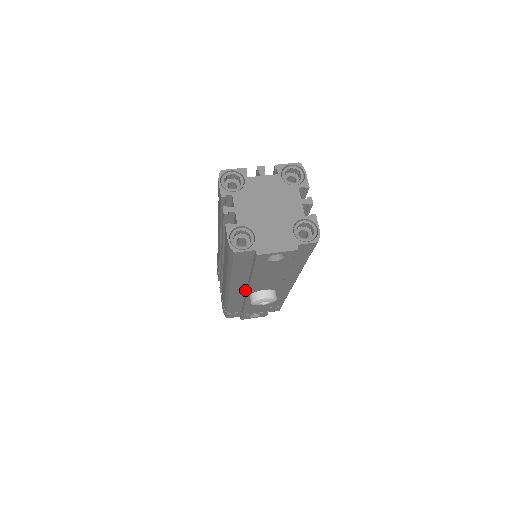
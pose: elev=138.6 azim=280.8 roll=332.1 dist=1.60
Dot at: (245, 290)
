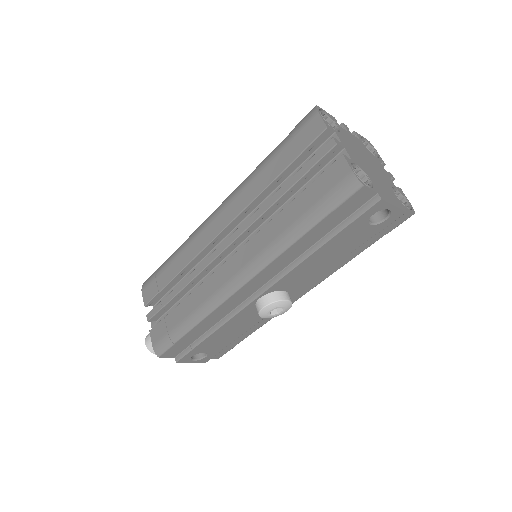
Dot at: (258, 288)
